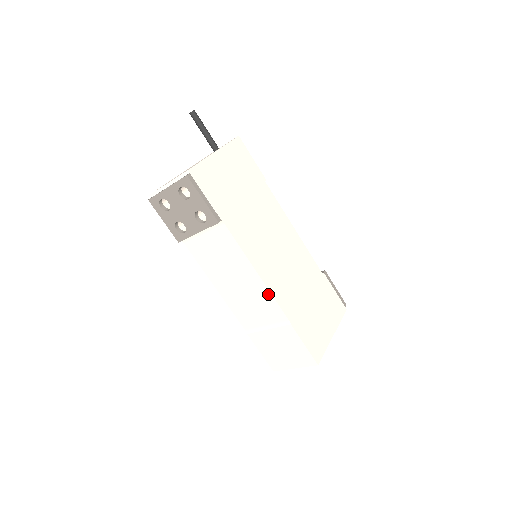
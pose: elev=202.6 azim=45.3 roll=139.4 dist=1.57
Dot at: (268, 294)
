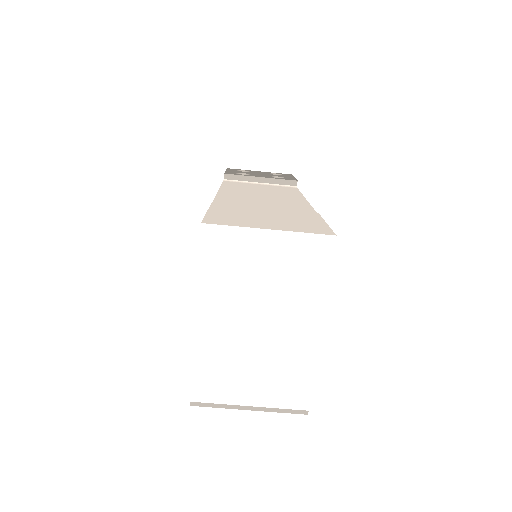
Dot at: (304, 204)
